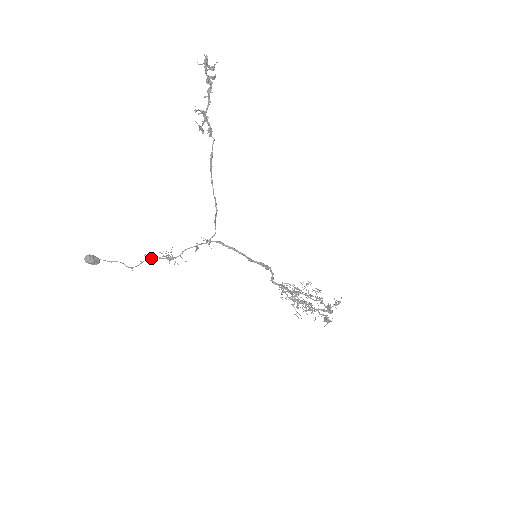
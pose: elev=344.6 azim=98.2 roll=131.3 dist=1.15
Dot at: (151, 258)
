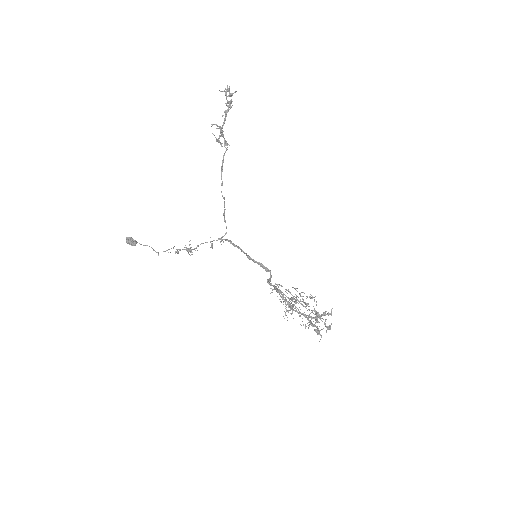
Dot at: occluded
